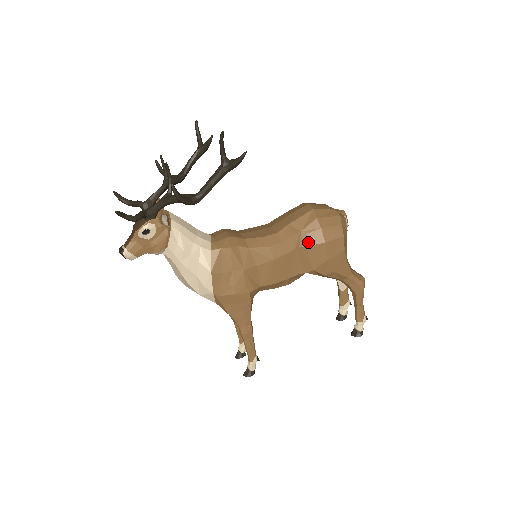
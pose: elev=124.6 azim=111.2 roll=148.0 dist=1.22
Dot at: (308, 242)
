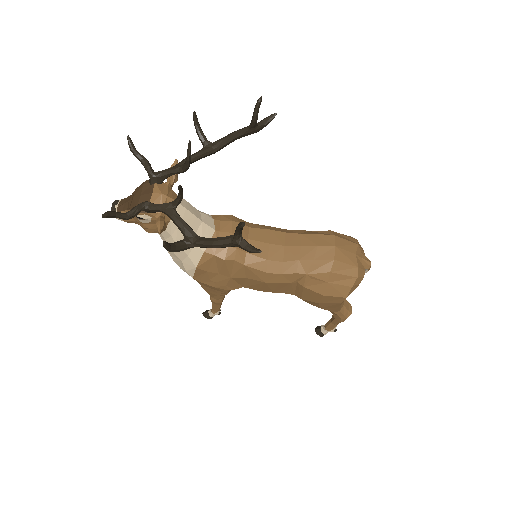
Dot at: (308, 285)
